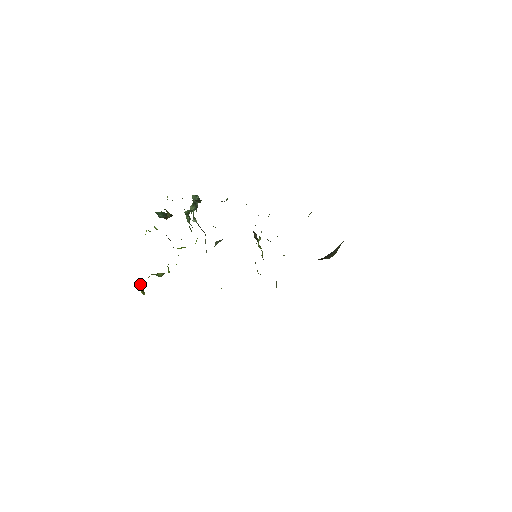
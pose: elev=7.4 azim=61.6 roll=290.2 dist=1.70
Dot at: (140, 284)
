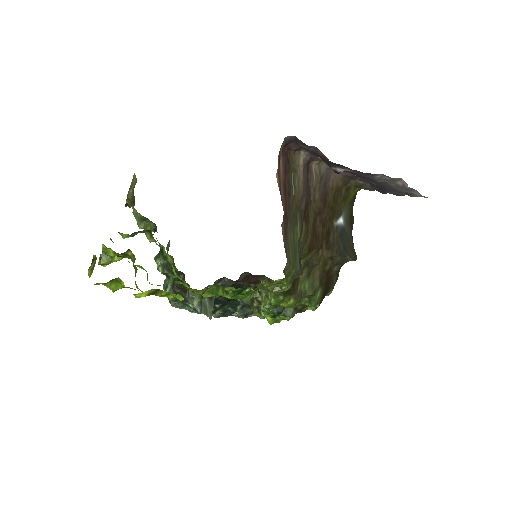
Dot at: (89, 267)
